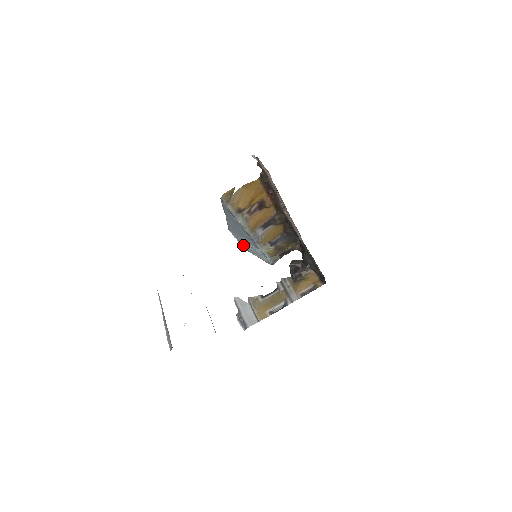
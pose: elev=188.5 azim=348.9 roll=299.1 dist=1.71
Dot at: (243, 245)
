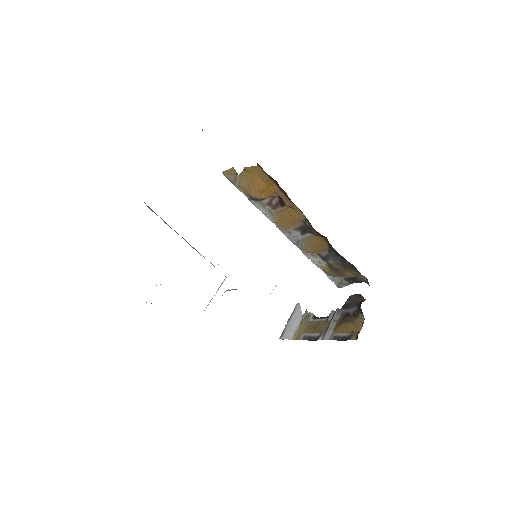
Dot at: occluded
